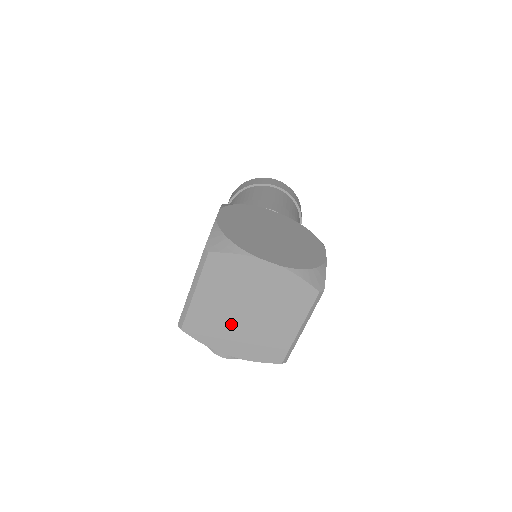
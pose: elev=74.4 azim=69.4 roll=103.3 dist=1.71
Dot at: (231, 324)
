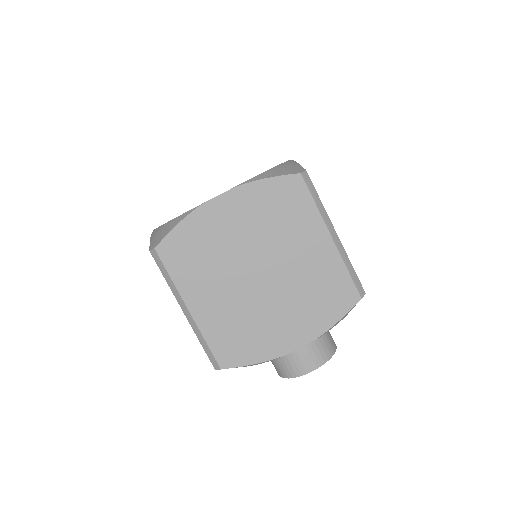
Dot at: (260, 307)
